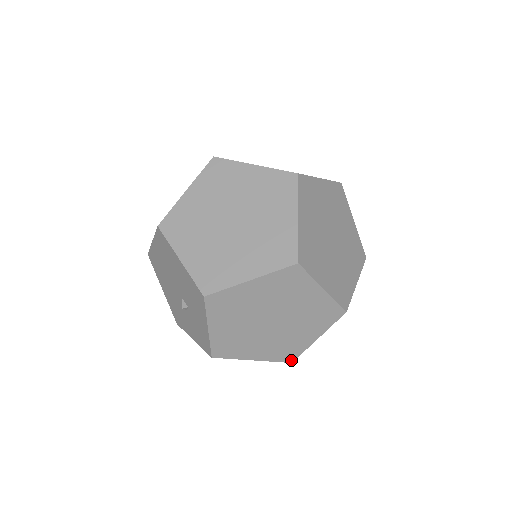
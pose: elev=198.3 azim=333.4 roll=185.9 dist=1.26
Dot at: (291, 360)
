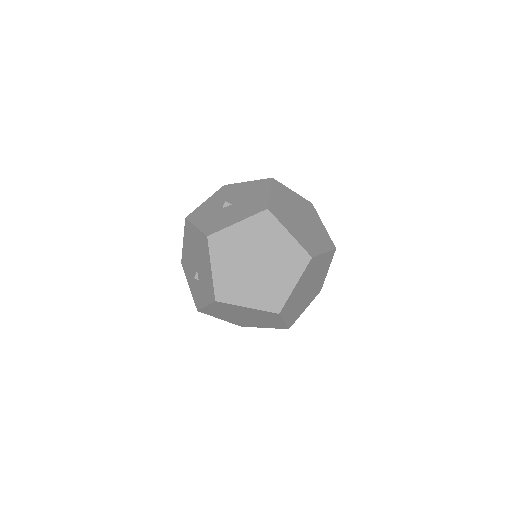
Dot at: (242, 326)
